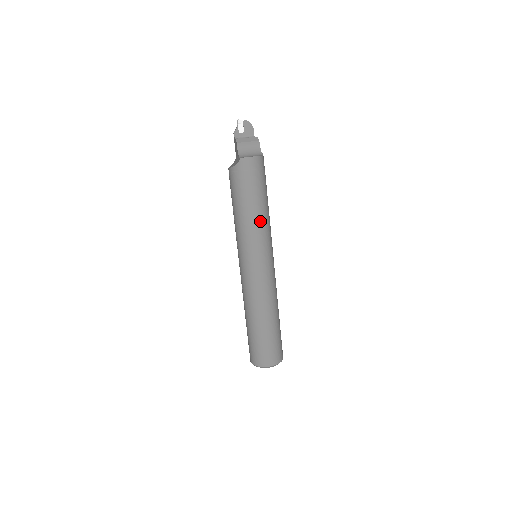
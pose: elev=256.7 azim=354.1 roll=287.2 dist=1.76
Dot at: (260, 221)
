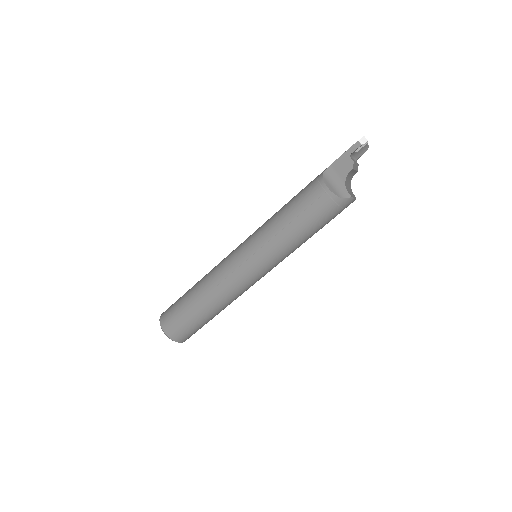
Dot at: (300, 245)
